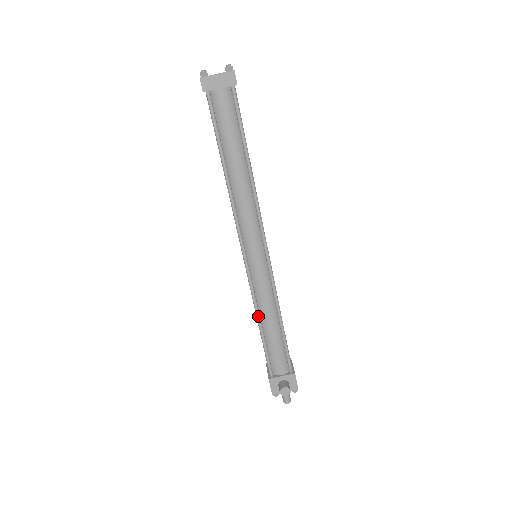
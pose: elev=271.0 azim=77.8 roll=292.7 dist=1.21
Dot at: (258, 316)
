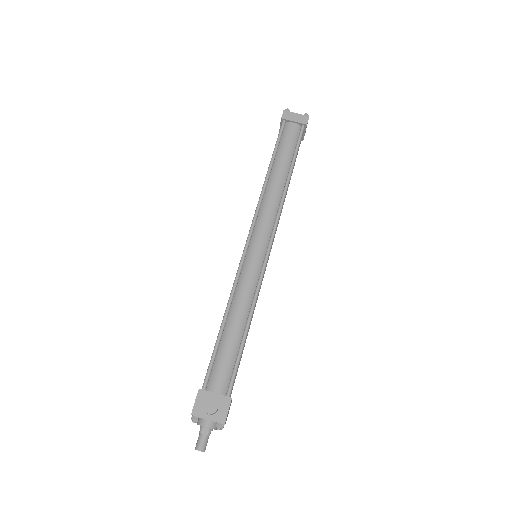
Dot at: (228, 306)
